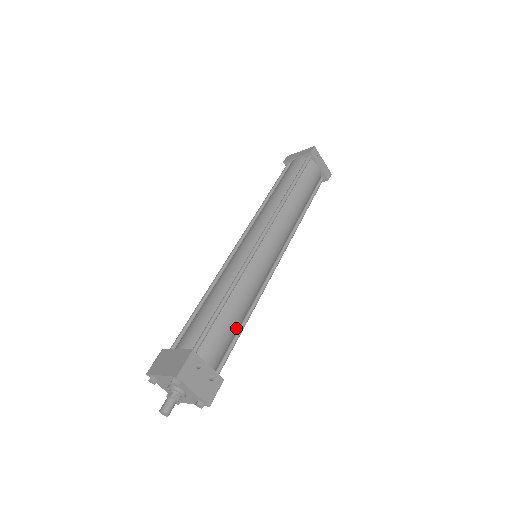
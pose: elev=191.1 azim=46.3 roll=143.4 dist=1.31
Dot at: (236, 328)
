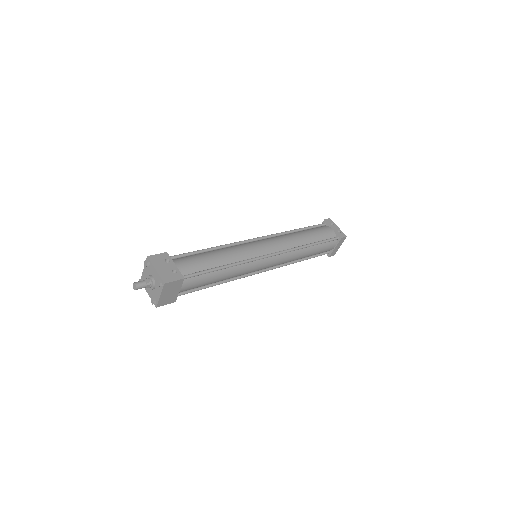
Dot at: (211, 265)
